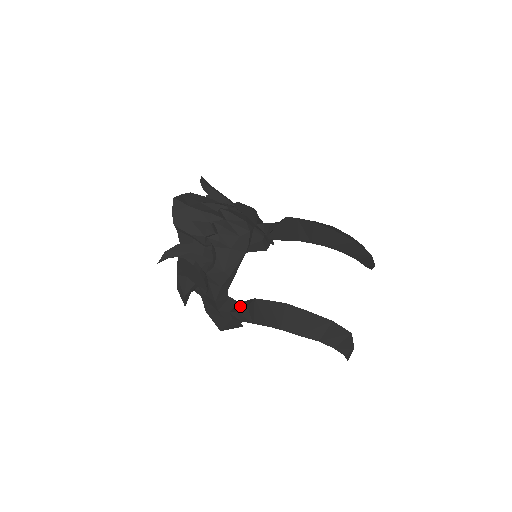
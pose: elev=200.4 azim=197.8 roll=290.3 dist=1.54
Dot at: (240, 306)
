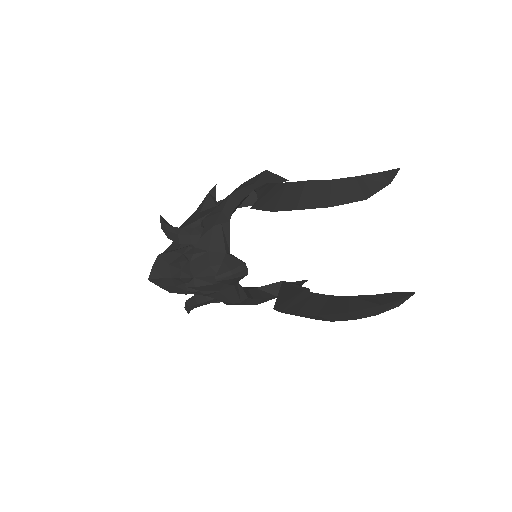
Dot at: occluded
